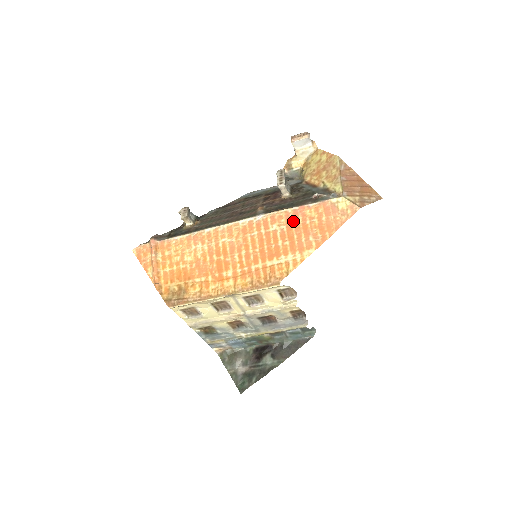
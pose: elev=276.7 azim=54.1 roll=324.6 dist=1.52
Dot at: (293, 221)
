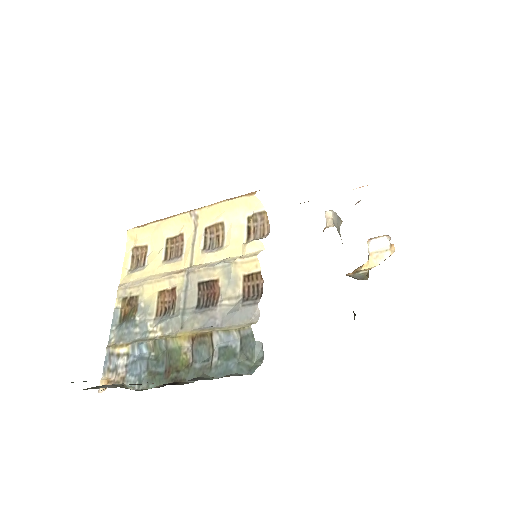
Dot at: occluded
